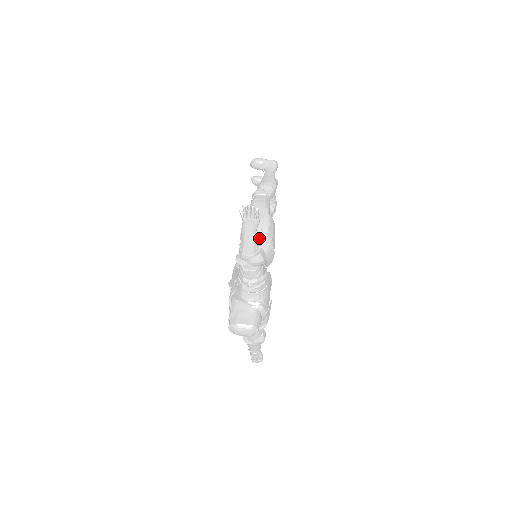
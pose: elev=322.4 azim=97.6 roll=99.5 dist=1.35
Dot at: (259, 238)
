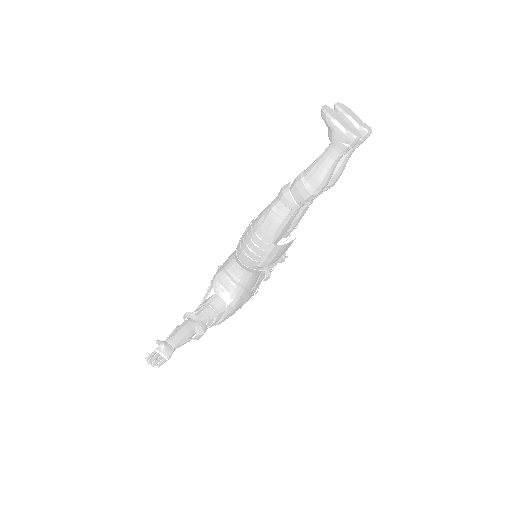
Dot at: (249, 264)
